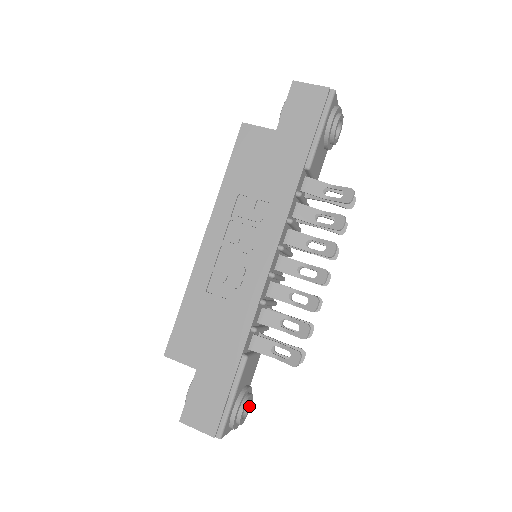
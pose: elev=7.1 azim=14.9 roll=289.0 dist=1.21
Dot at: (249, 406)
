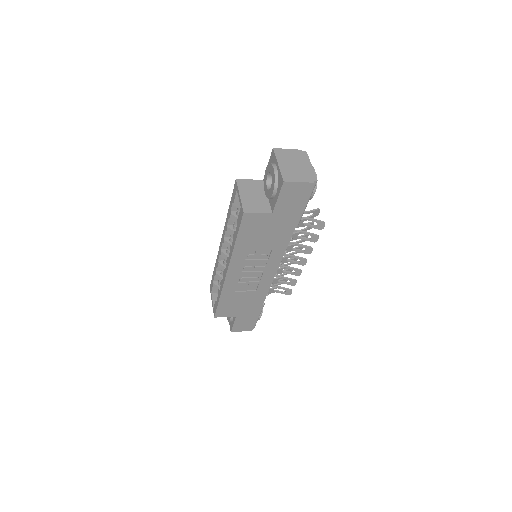
Dot at: occluded
